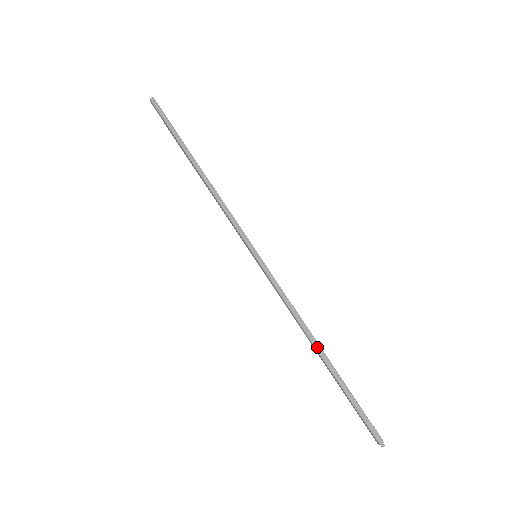
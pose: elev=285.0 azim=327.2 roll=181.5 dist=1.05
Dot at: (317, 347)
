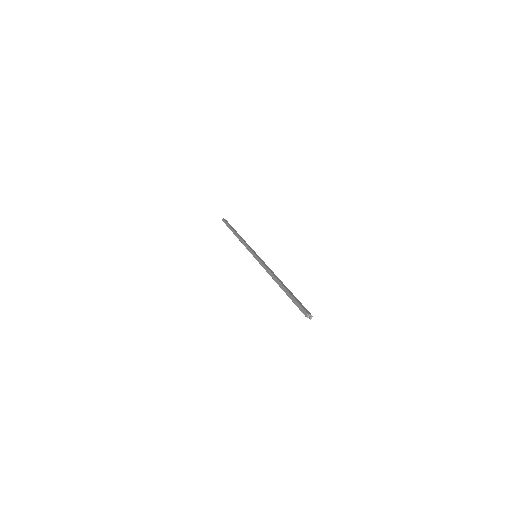
Dot at: (277, 282)
